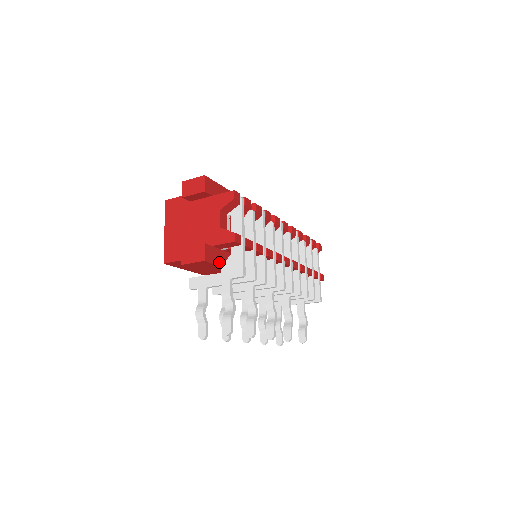
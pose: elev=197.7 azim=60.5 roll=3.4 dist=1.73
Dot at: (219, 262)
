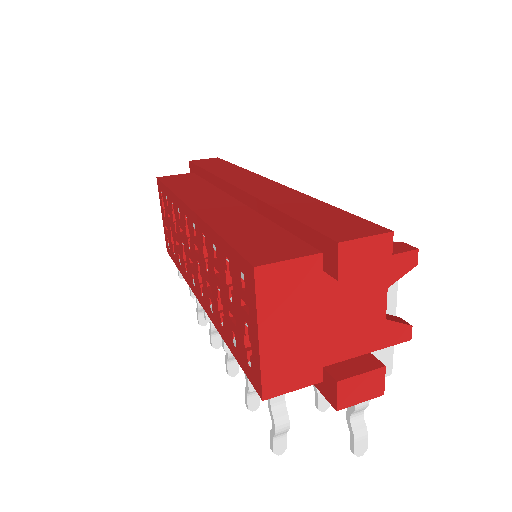
Dot at: occluded
